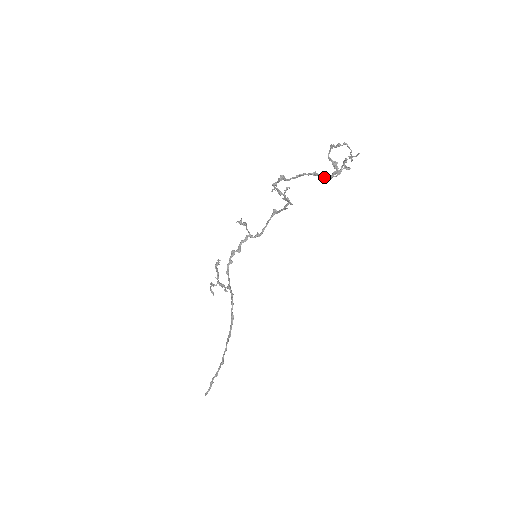
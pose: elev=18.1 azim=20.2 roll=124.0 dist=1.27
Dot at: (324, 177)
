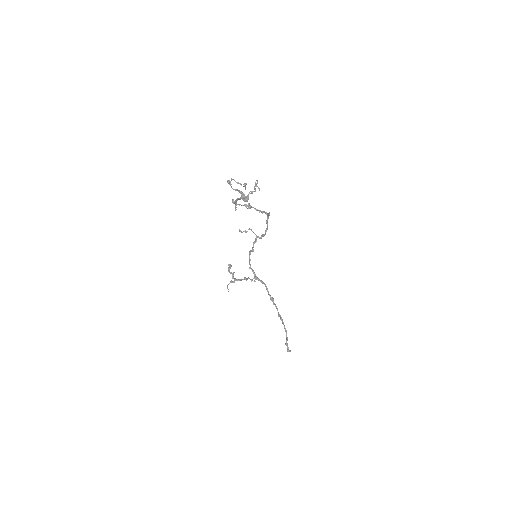
Dot at: (245, 201)
